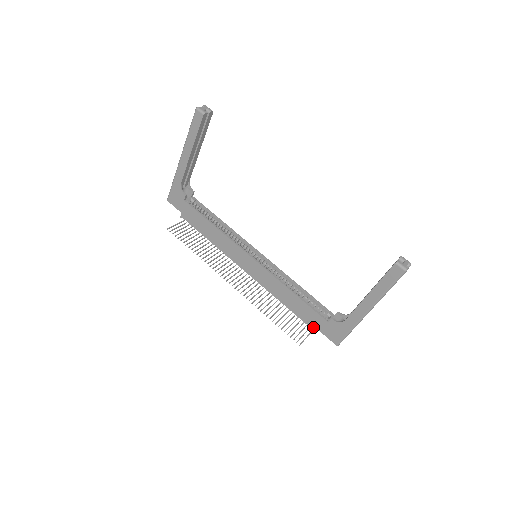
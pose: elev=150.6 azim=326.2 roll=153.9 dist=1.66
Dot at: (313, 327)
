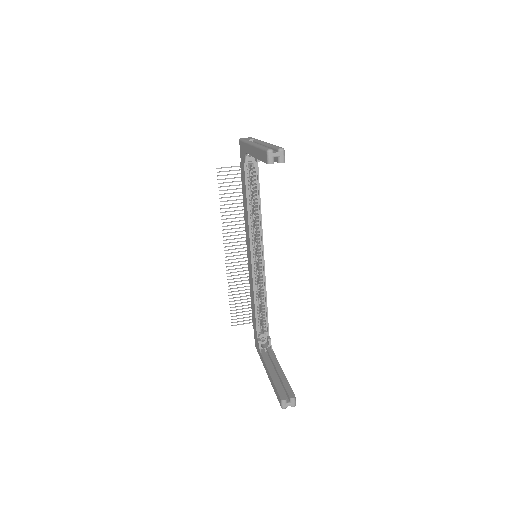
Dot at: (253, 324)
